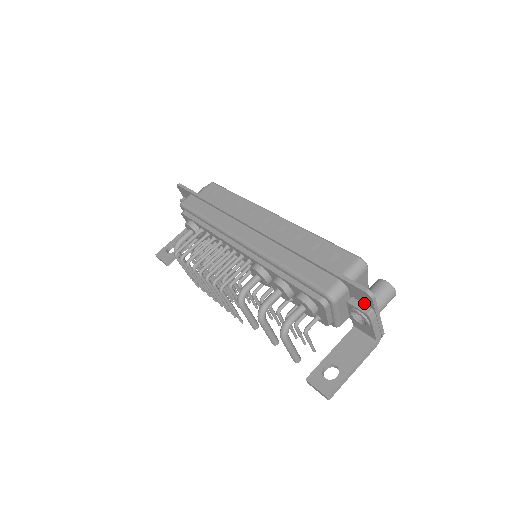
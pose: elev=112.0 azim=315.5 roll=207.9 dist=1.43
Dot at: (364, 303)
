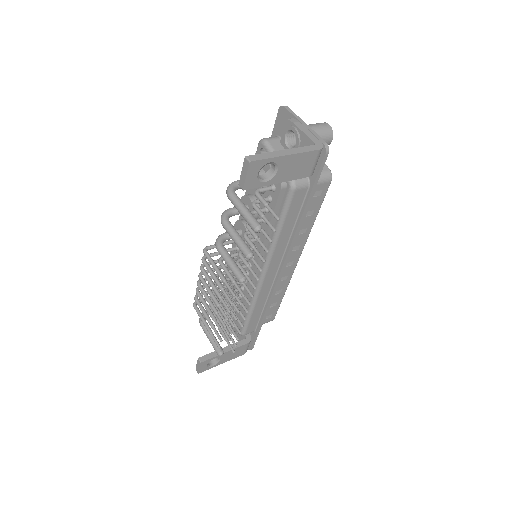
Dot at: occluded
